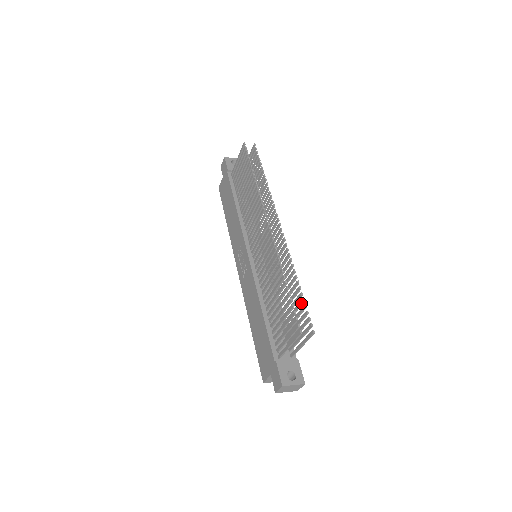
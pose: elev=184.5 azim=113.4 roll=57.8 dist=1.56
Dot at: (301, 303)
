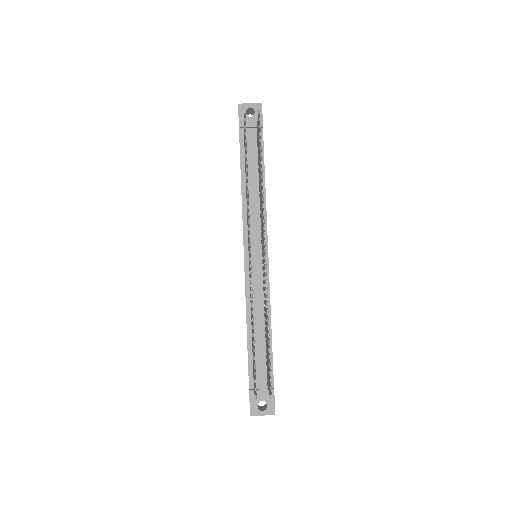
Dot at: (268, 358)
